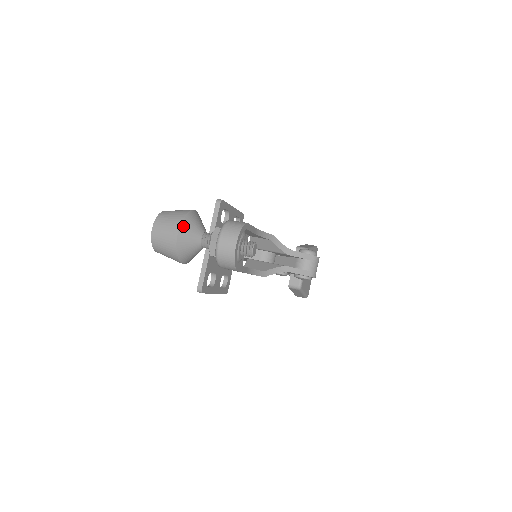
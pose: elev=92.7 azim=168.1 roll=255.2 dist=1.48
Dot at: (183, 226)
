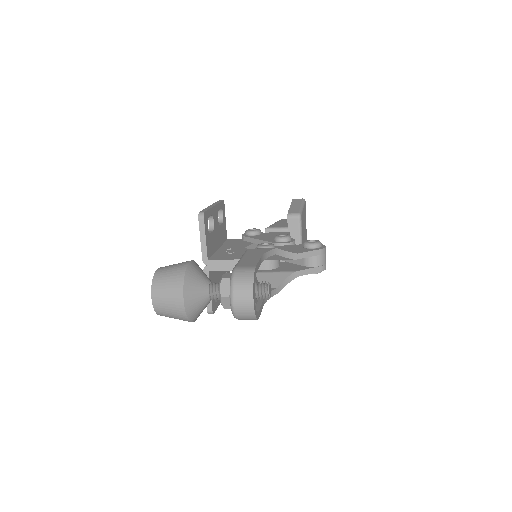
Dot at: (186, 292)
